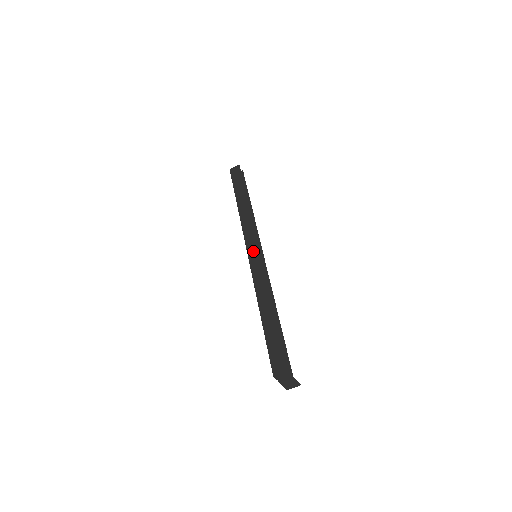
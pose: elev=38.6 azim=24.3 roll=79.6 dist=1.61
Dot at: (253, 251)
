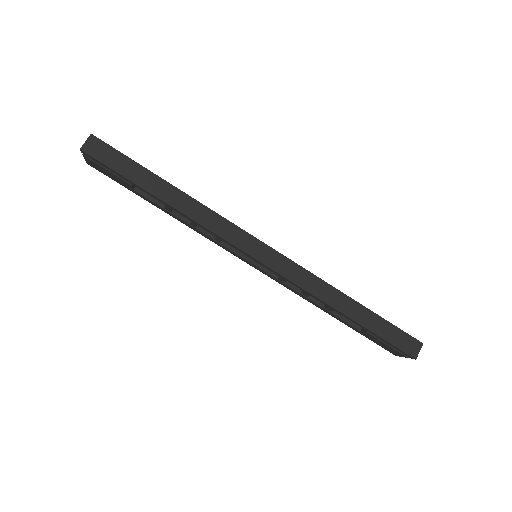
Dot at: (266, 255)
